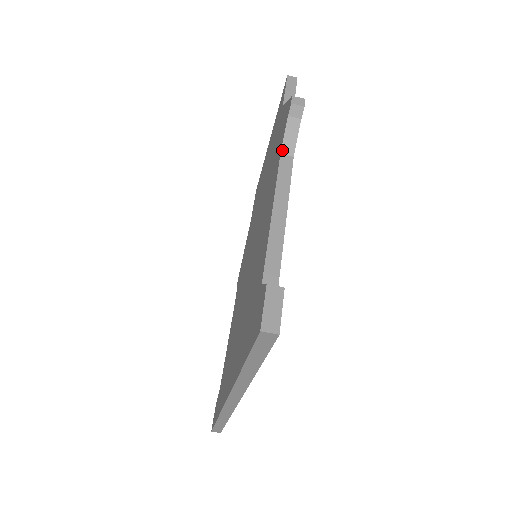
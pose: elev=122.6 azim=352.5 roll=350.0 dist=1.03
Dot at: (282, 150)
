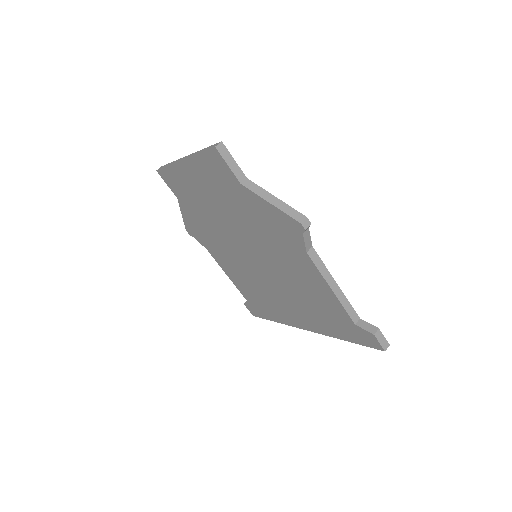
Dot at: (307, 250)
